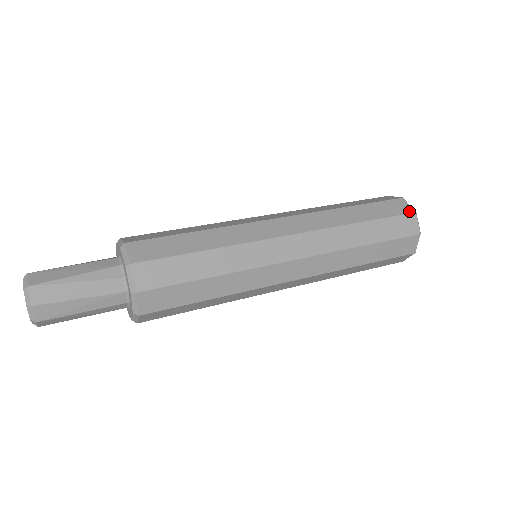
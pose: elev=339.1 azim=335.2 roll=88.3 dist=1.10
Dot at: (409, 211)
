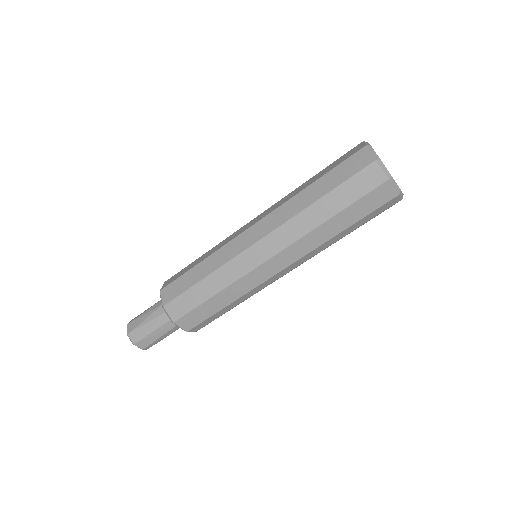
Dot at: (359, 149)
